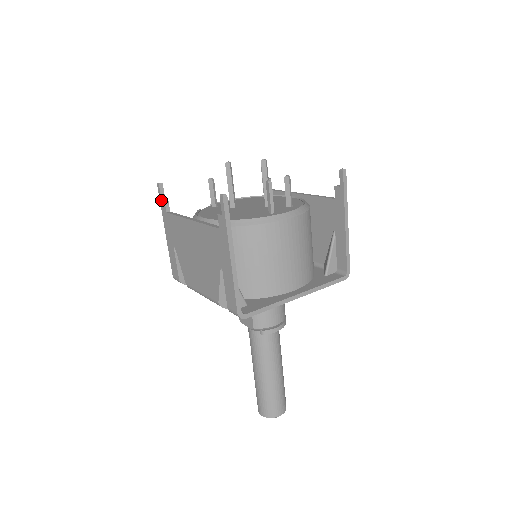
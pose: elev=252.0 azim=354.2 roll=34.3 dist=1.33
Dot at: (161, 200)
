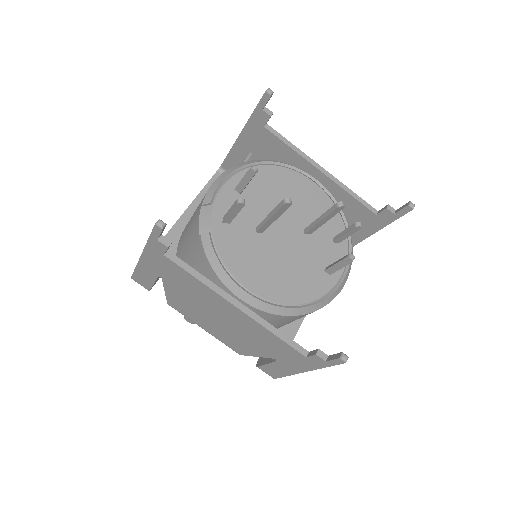
Dot at: (156, 240)
